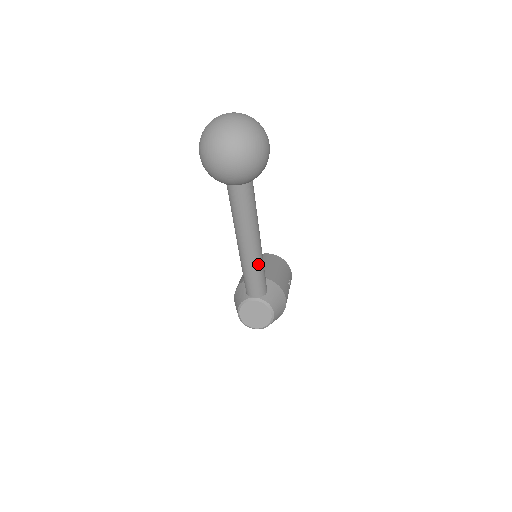
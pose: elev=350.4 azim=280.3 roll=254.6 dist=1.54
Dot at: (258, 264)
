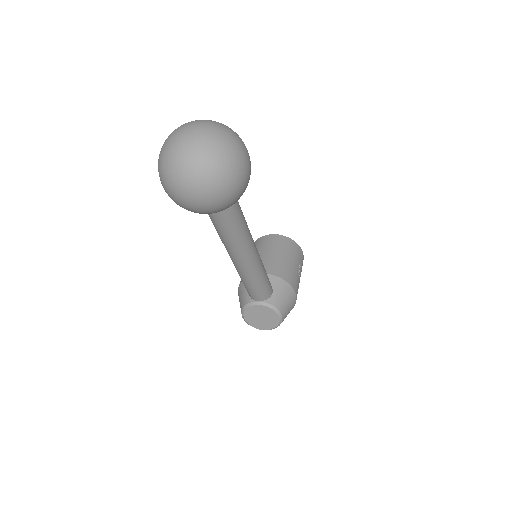
Dot at: (257, 274)
